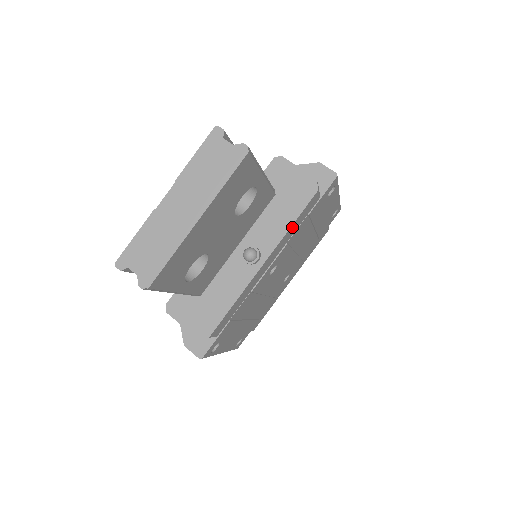
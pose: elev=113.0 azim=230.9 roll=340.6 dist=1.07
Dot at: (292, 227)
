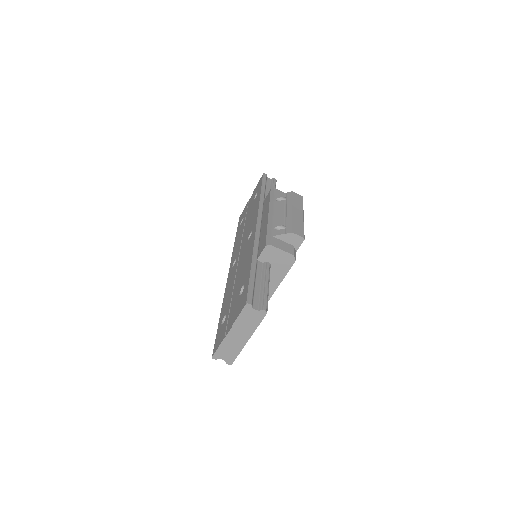
Dot at: (283, 277)
